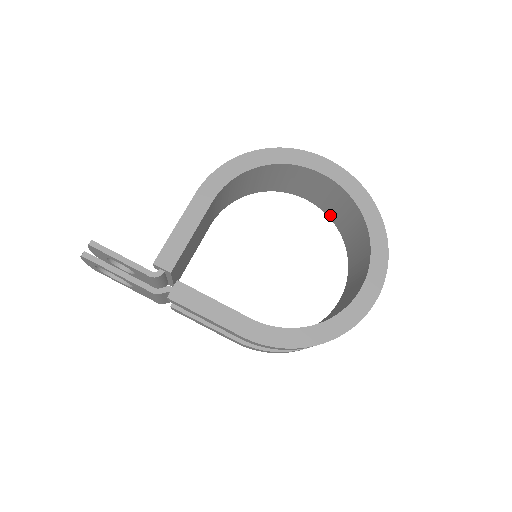
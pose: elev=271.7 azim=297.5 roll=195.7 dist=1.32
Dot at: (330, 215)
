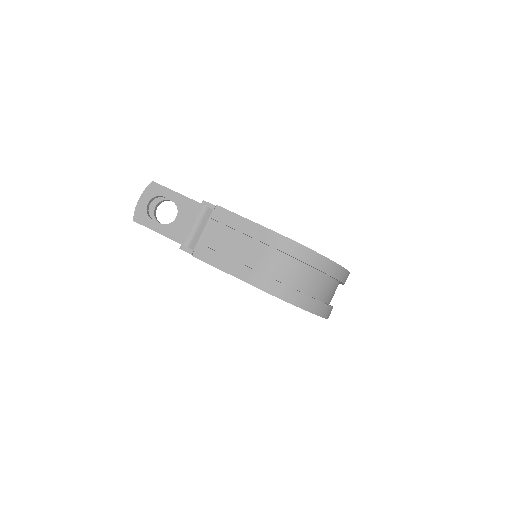
Dot at: occluded
